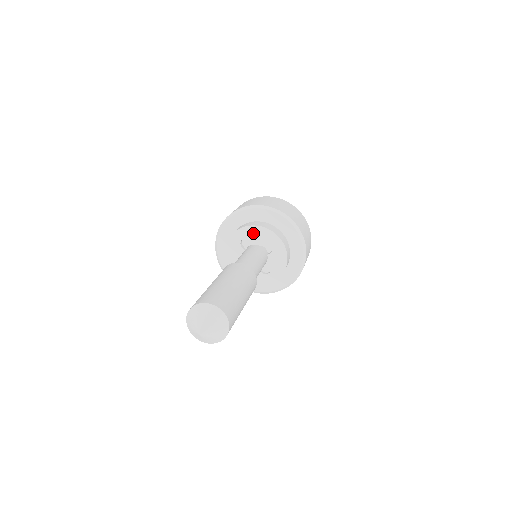
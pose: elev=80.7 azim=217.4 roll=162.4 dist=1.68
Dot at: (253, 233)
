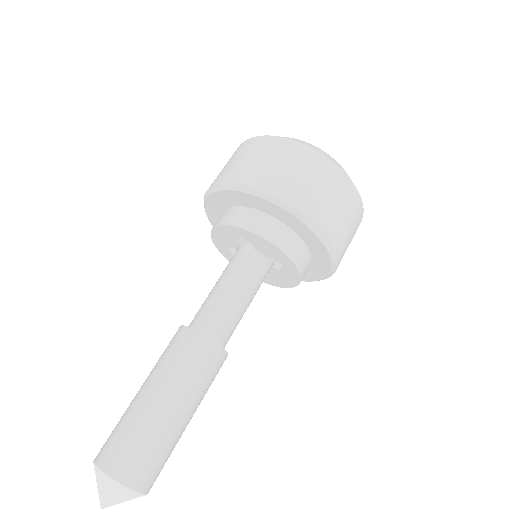
Dot at: (260, 243)
